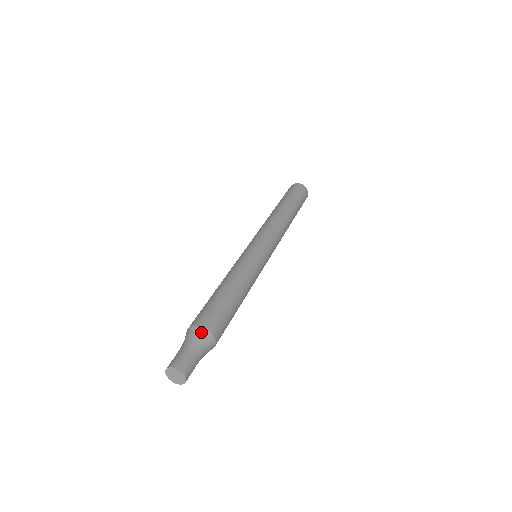
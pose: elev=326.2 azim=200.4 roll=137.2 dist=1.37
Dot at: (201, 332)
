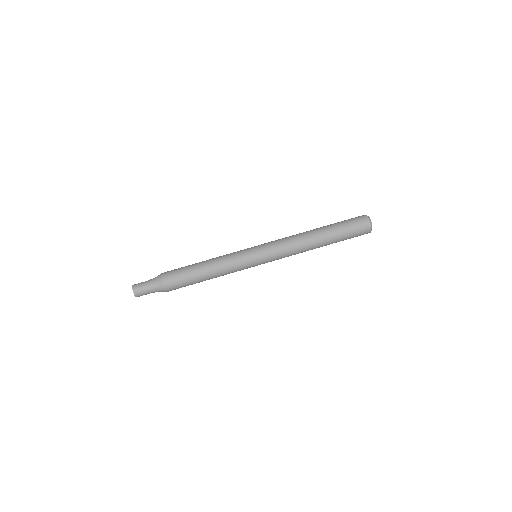
Dot at: (159, 280)
